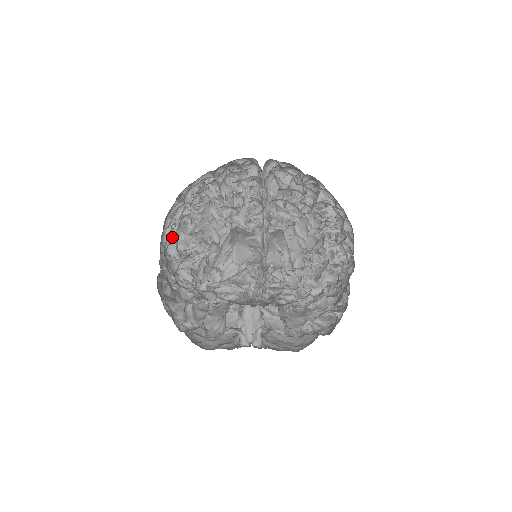
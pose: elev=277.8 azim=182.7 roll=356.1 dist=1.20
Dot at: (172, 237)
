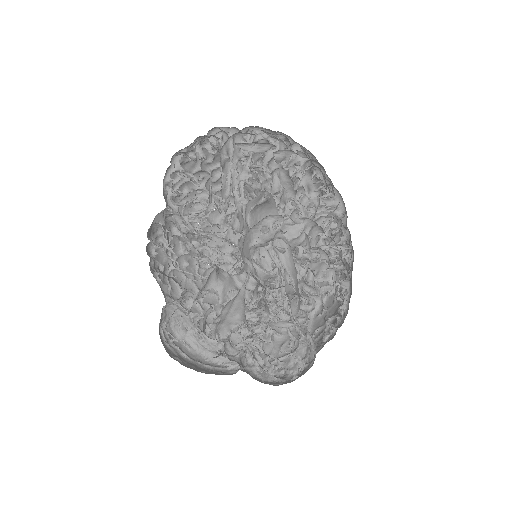
Dot at: occluded
